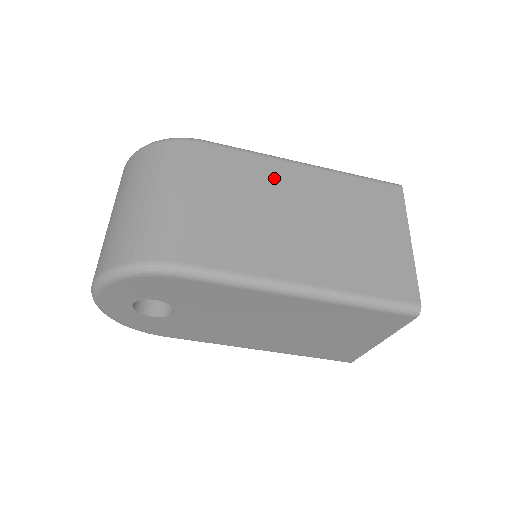
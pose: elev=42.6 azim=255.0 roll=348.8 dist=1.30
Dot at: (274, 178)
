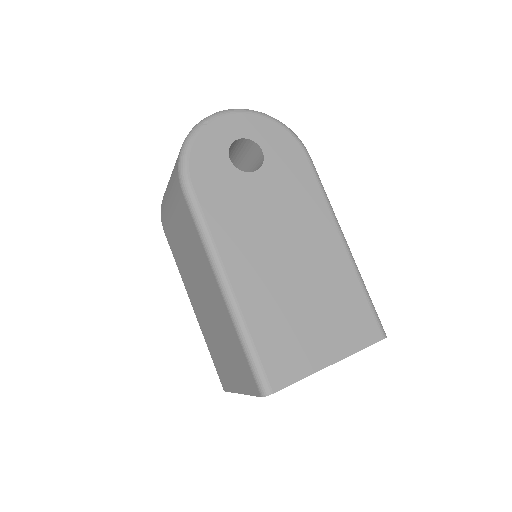
Dot at: occluded
